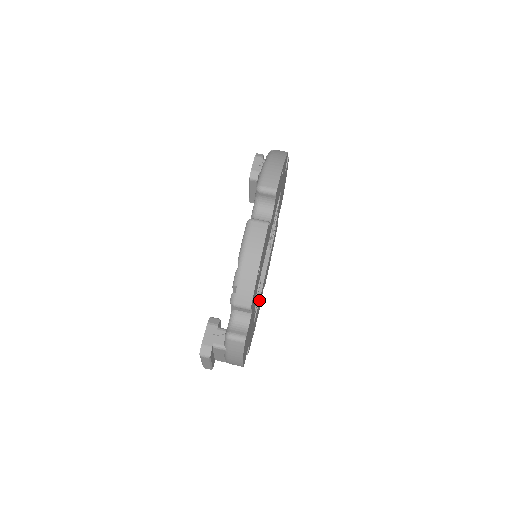
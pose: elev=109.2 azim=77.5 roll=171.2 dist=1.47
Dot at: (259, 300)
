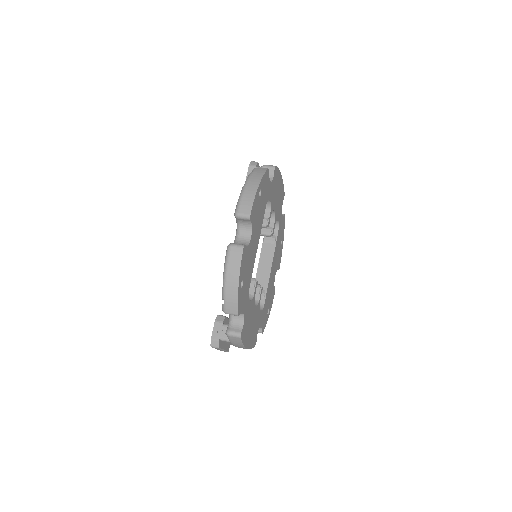
Dot at: (267, 288)
